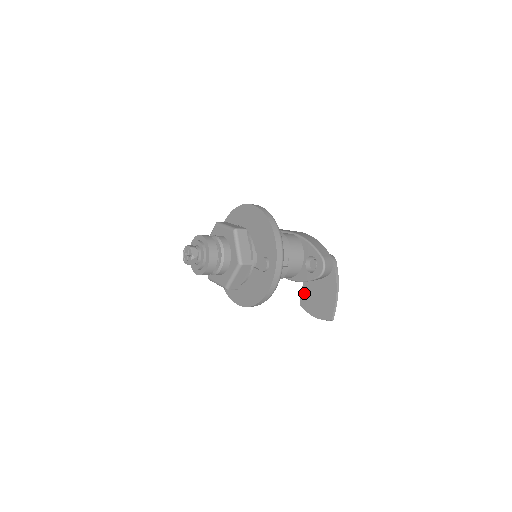
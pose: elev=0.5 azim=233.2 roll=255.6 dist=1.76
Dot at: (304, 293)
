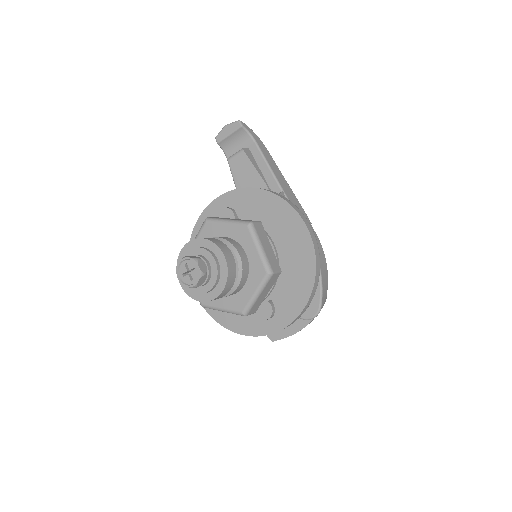
Dot at: occluded
